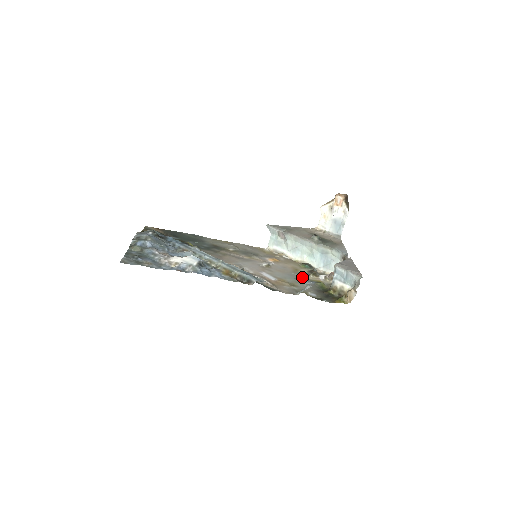
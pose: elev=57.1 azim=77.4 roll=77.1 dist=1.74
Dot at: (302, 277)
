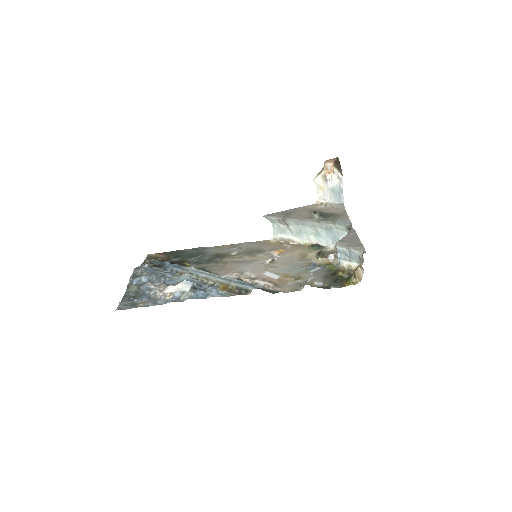
Dot at: (309, 264)
